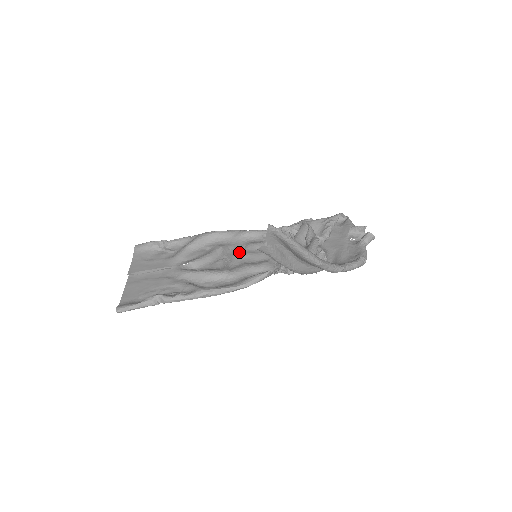
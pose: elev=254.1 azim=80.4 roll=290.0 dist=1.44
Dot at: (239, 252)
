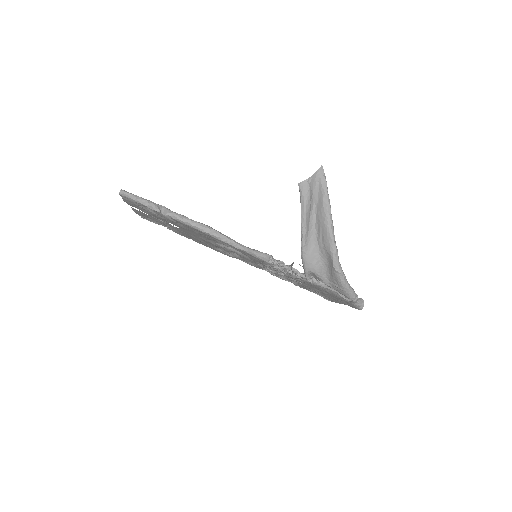
Dot at: (237, 255)
